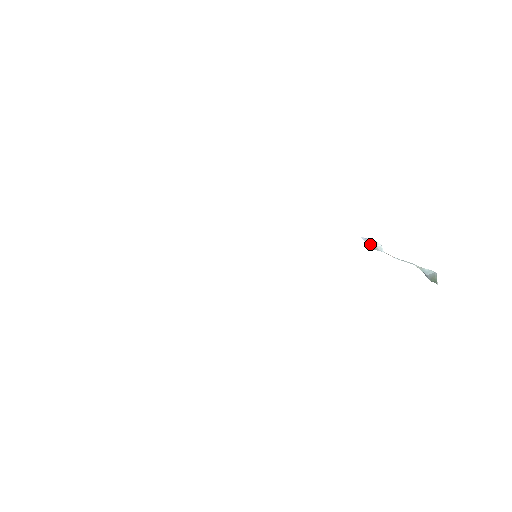
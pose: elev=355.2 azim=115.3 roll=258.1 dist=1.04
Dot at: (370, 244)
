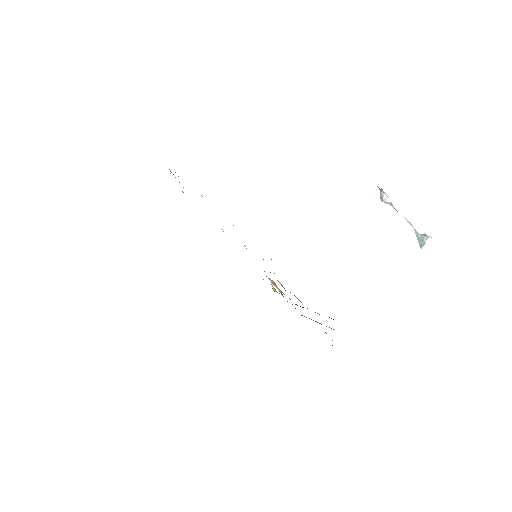
Dot at: (381, 199)
